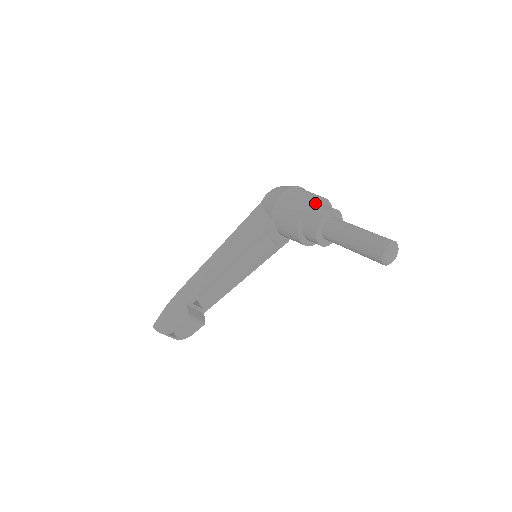
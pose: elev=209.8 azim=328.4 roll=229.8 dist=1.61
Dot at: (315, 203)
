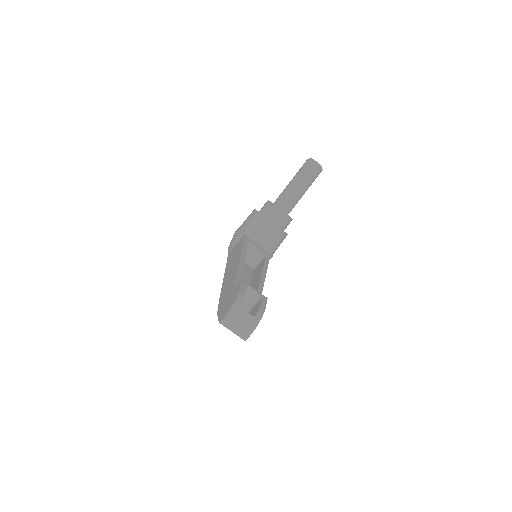
Dot at: occluded
